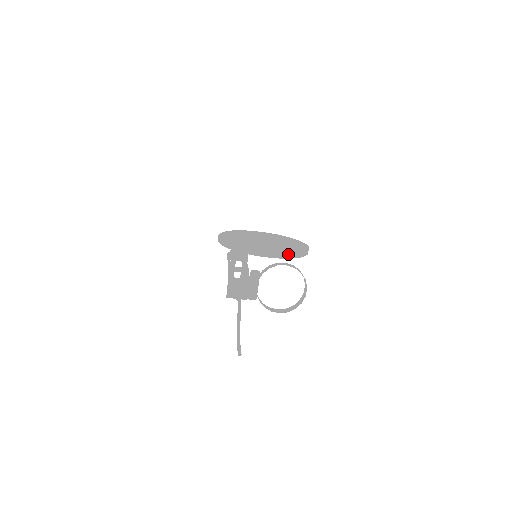
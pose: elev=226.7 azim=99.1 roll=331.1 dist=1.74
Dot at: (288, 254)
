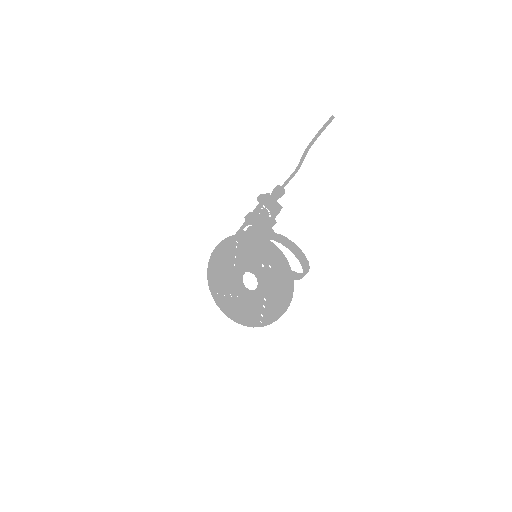
Dot at: (289, 266)
